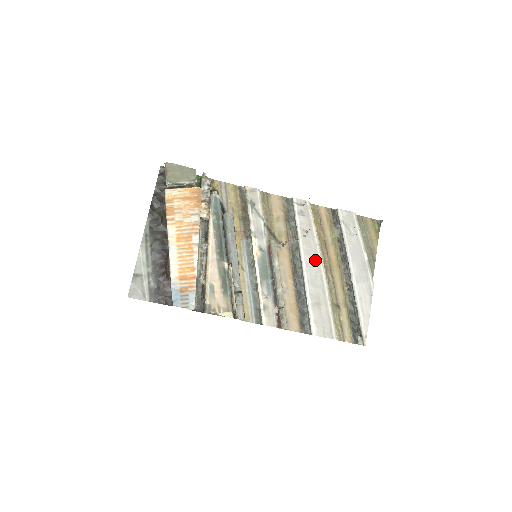
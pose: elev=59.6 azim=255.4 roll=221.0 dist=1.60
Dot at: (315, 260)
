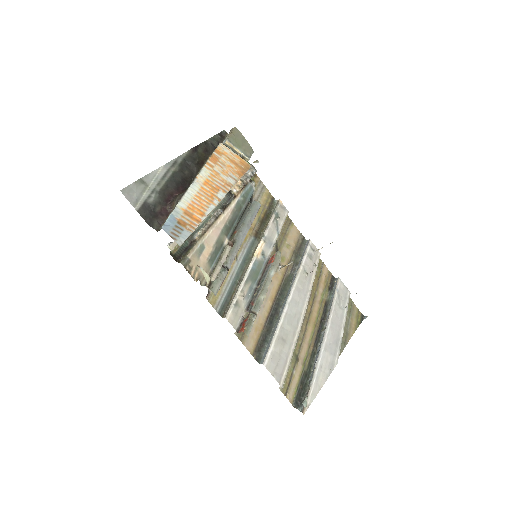
Dot at: (301, 301)
